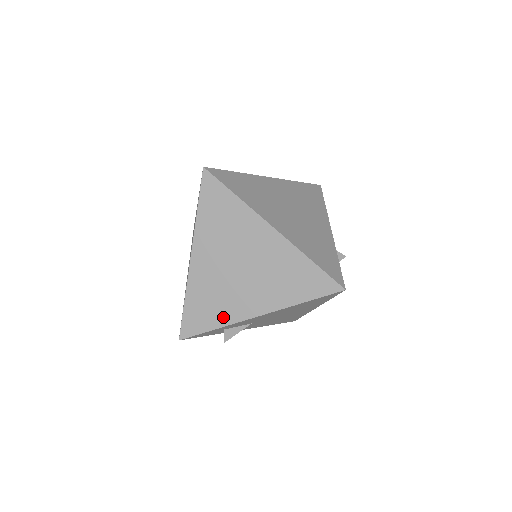
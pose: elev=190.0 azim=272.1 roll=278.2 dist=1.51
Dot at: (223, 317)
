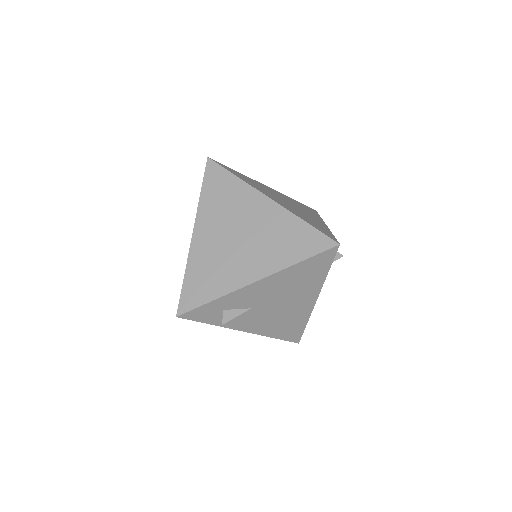
Dot at: (221, 287)
